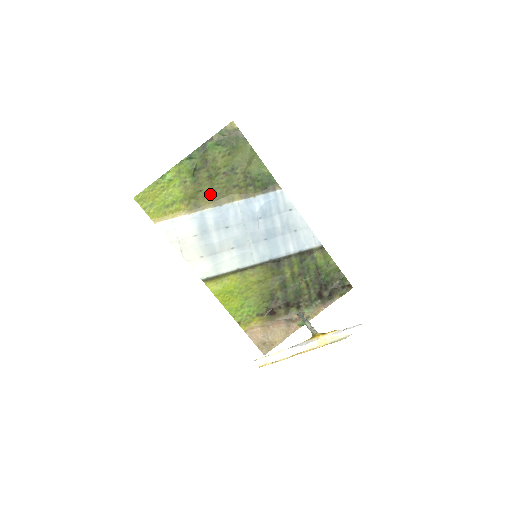
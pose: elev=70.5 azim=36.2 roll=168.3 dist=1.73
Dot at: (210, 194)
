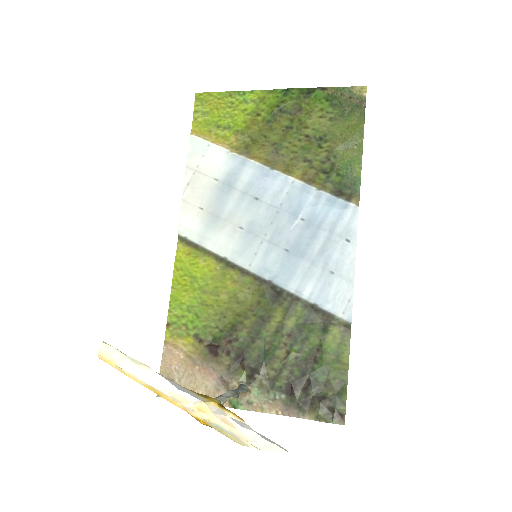
Dot at: (272, 148)
